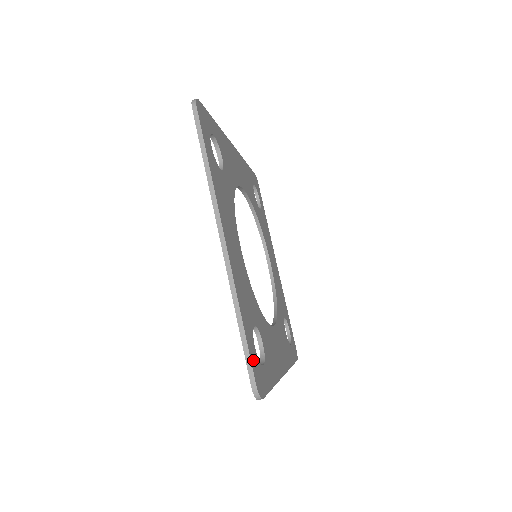
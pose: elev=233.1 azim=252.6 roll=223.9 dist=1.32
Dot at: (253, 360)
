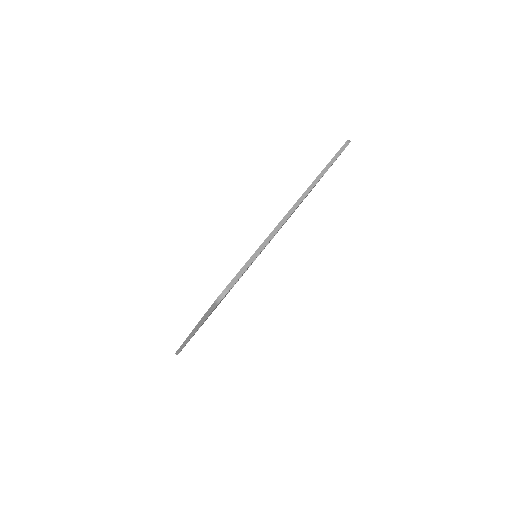
Dot at: occluded
